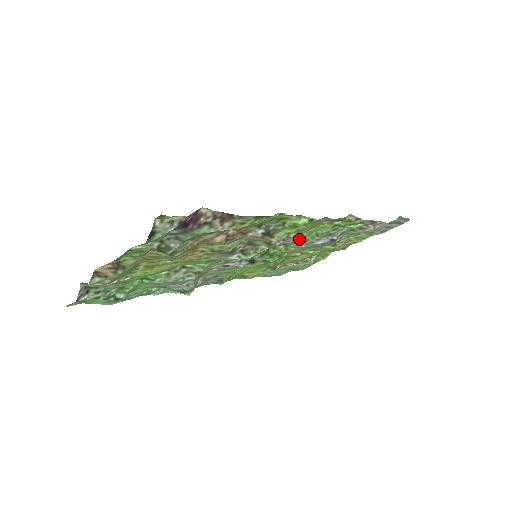
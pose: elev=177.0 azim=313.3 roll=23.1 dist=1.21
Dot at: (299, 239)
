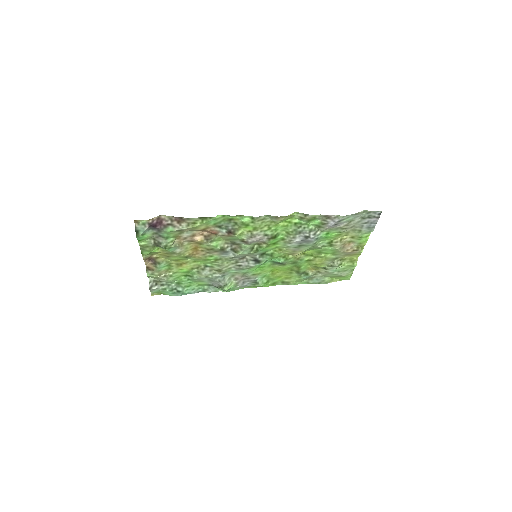
Dot at: (270, 237)
